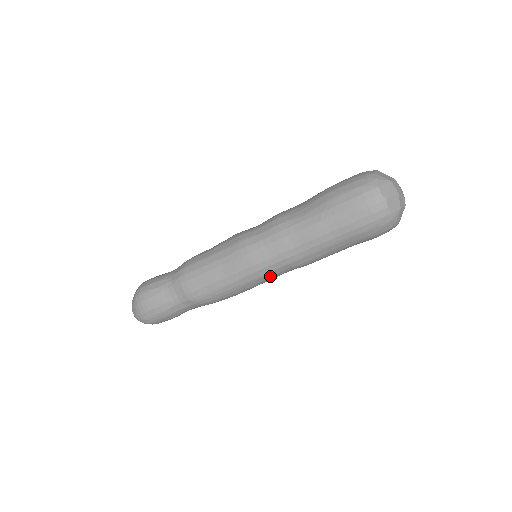
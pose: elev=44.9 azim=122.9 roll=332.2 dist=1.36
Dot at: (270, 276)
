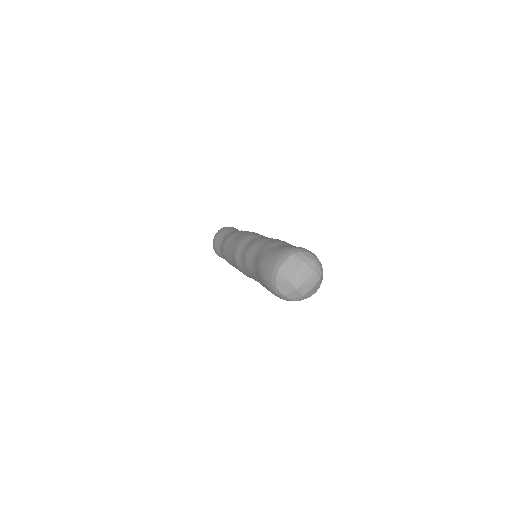
Dot at: occluded
